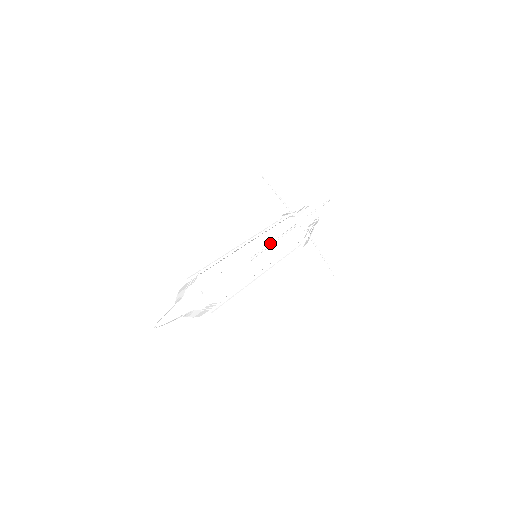
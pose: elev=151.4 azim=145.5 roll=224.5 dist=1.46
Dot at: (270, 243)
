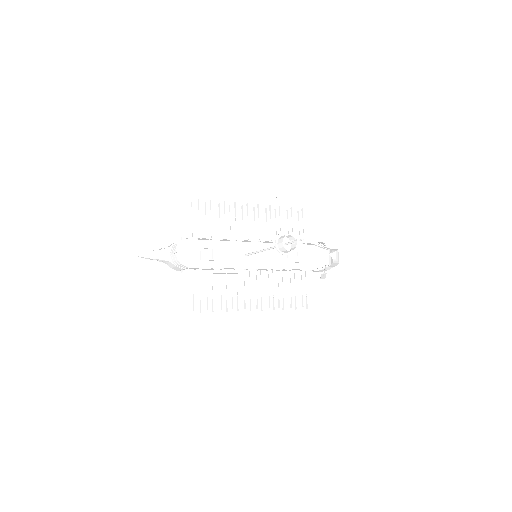
Dot at: (260, 250)
